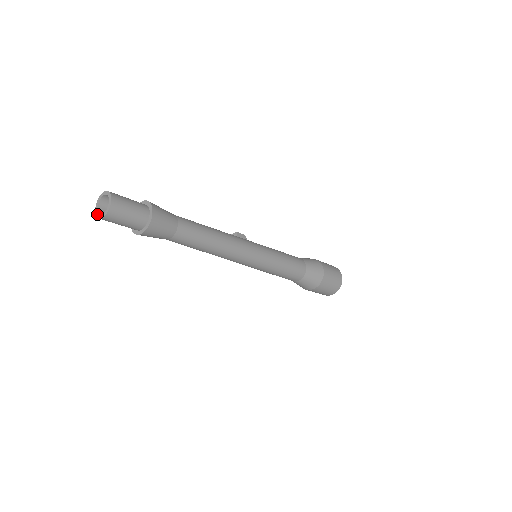
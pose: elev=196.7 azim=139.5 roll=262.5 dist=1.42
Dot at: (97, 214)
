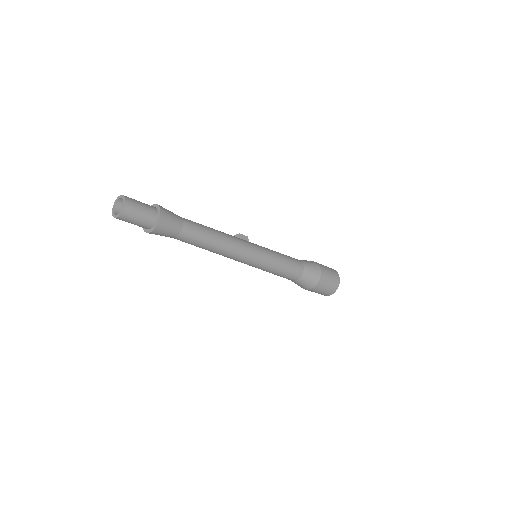
Dot at: (113, 214)
